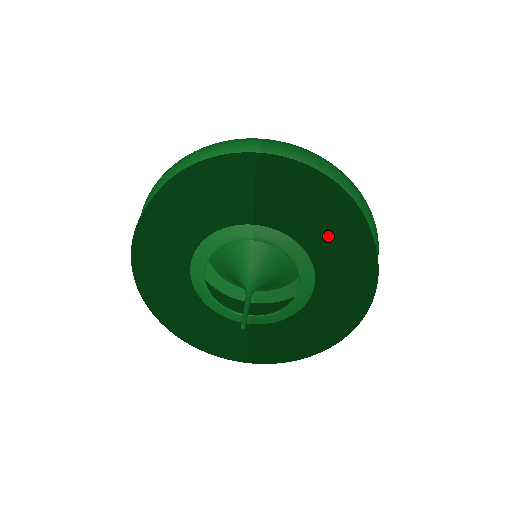
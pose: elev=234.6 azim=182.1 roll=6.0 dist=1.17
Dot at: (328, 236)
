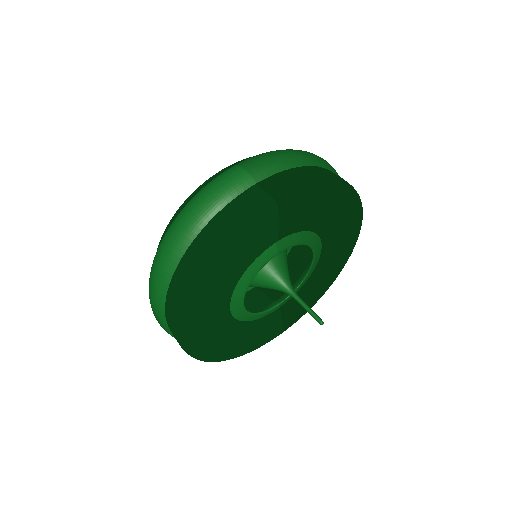
Dot at: (333, 212)
